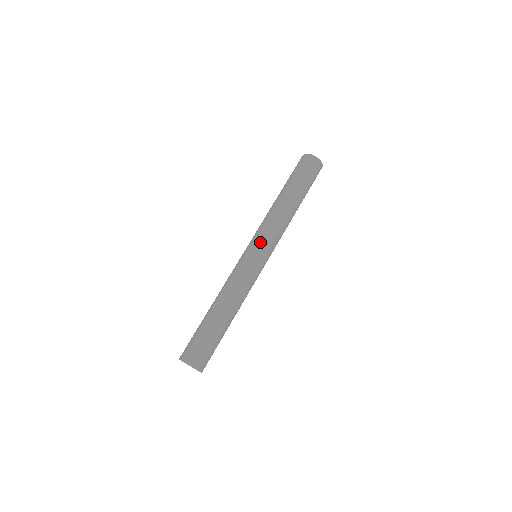
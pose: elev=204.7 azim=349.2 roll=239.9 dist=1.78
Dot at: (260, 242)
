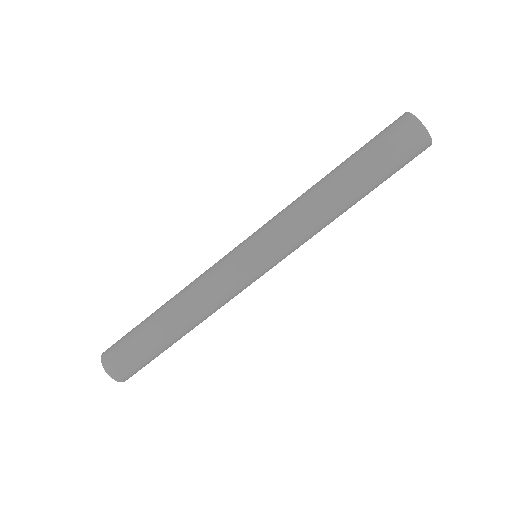
Dot at: (266, 245)
